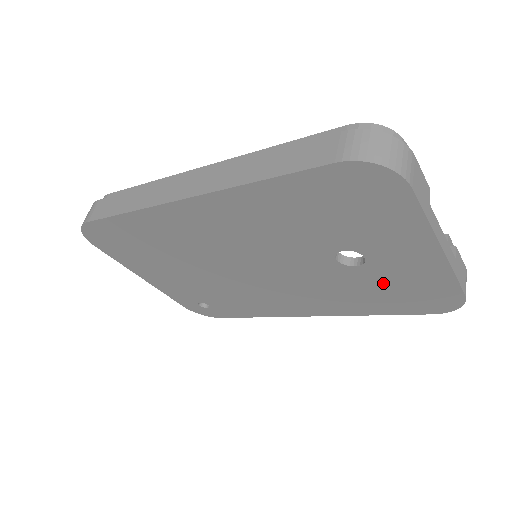
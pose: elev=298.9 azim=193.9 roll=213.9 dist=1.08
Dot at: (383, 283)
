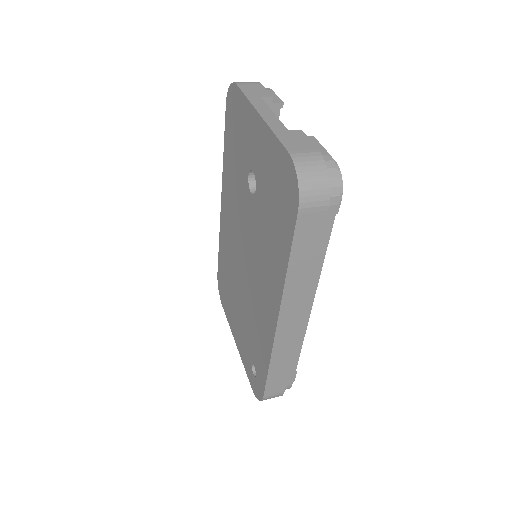
Dot at: (268, 196)
